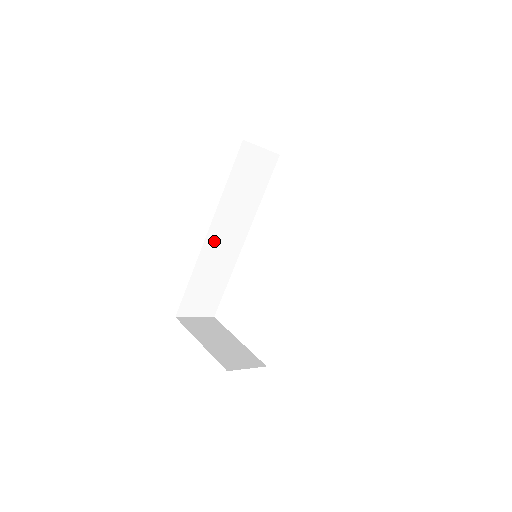
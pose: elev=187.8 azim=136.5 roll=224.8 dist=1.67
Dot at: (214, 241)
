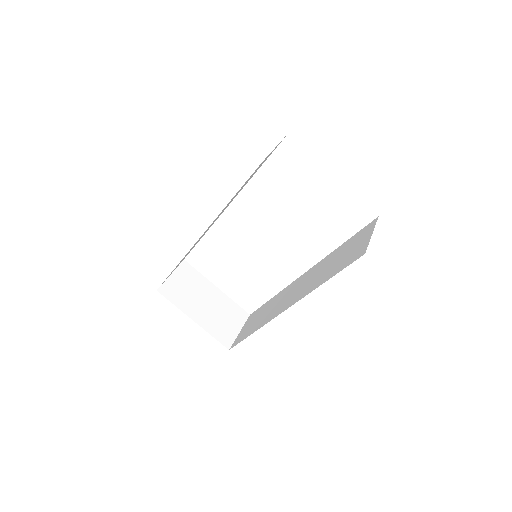
Dot at: occluded
